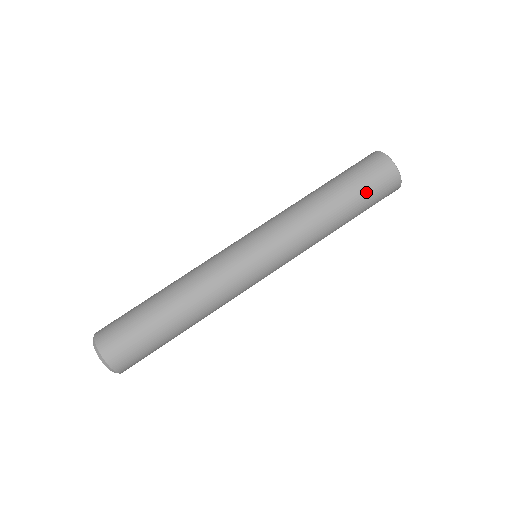
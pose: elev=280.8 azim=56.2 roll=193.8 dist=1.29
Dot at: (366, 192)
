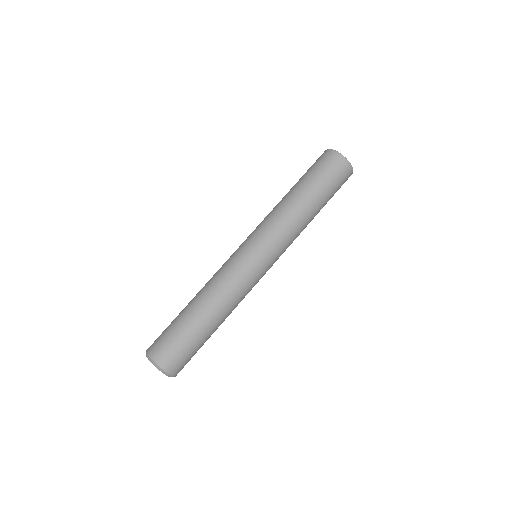
Dot at: (325, 180)
